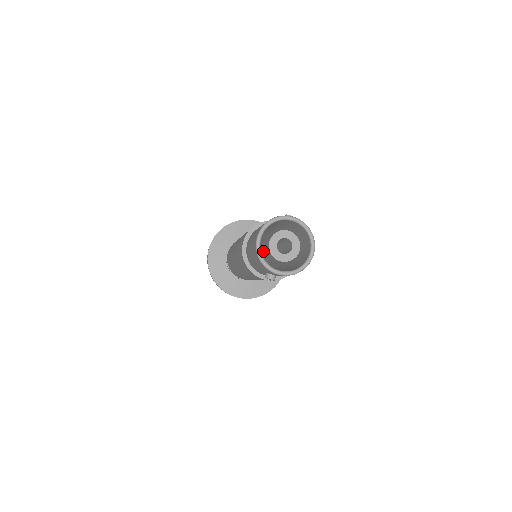
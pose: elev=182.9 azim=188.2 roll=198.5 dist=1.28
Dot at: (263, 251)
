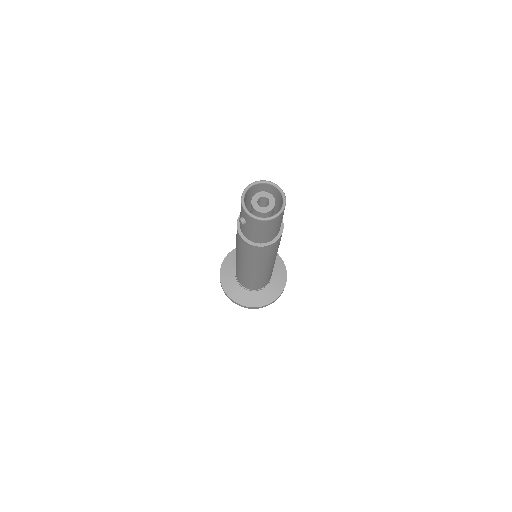
Dot at: occluded
